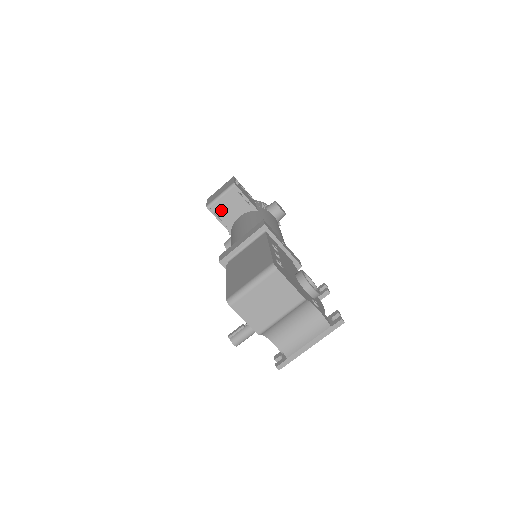
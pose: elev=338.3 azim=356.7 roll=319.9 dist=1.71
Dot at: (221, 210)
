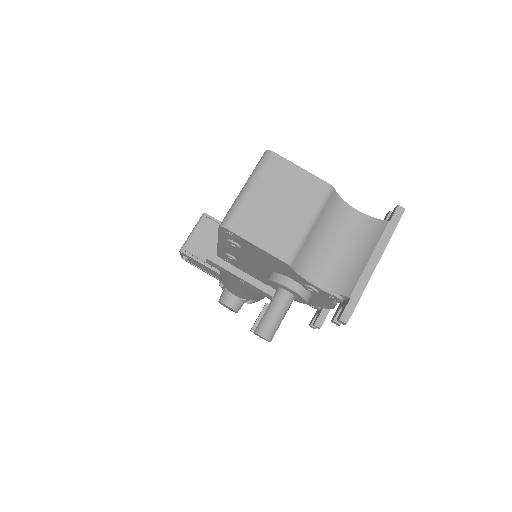
Dot at: (199, 249)
